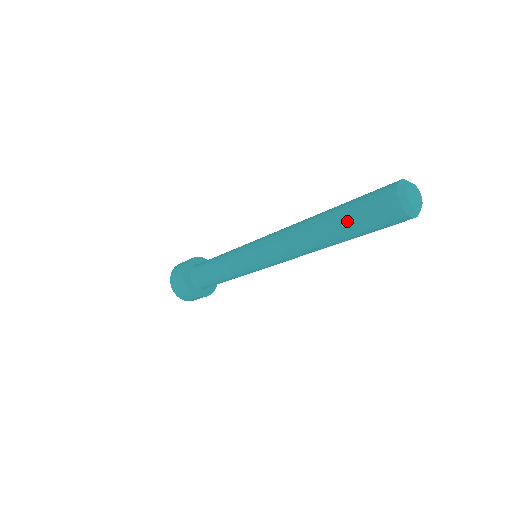
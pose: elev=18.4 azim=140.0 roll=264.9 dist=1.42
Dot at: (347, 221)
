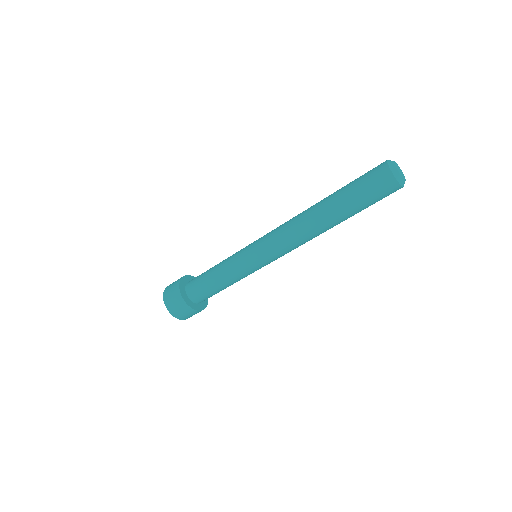
Dot at: (345, 186)
